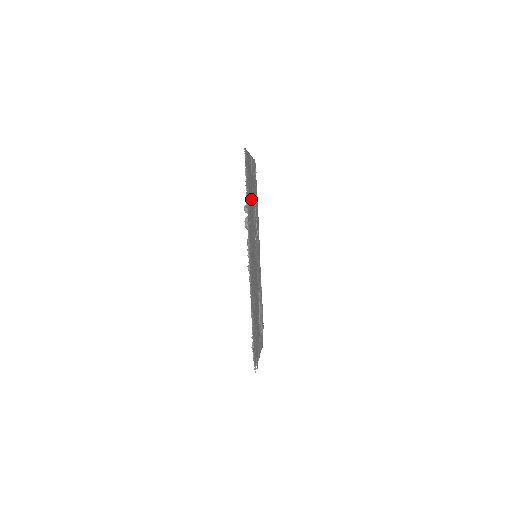
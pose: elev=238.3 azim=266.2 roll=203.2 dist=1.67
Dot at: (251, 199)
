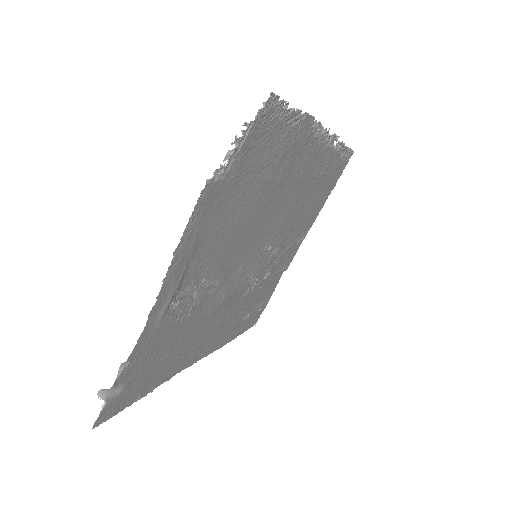
Dot at: (302, 217)
